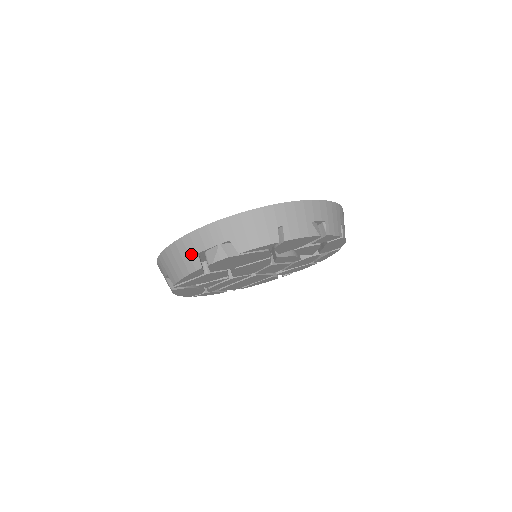
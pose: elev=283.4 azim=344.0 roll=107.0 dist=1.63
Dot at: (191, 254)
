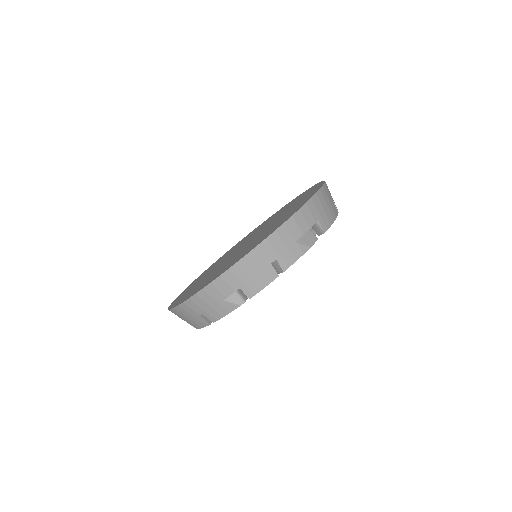
Dot at: occluded
